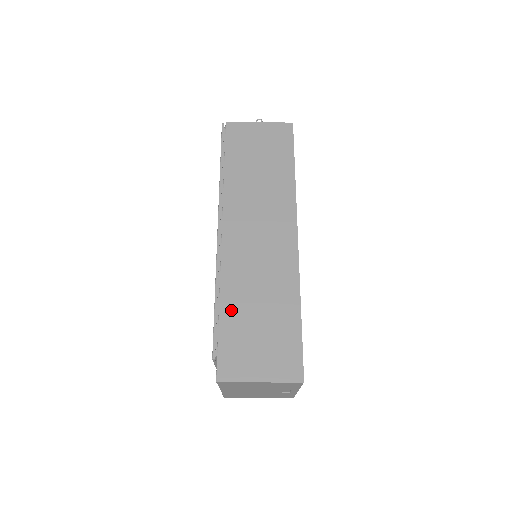
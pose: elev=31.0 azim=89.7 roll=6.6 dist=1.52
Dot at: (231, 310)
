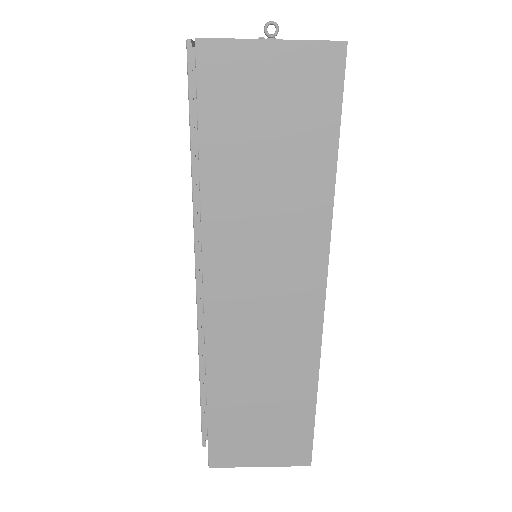
Dot at: (223, 398)
